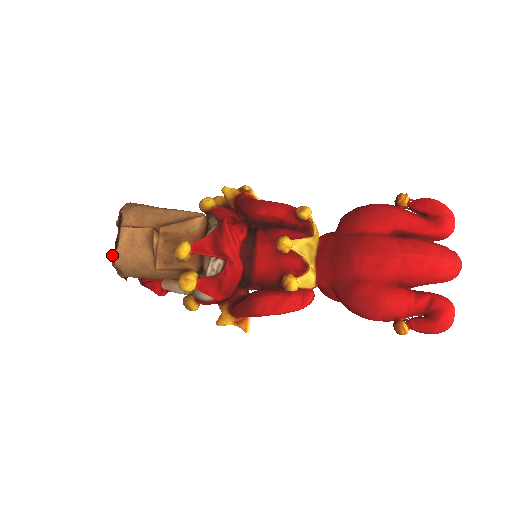
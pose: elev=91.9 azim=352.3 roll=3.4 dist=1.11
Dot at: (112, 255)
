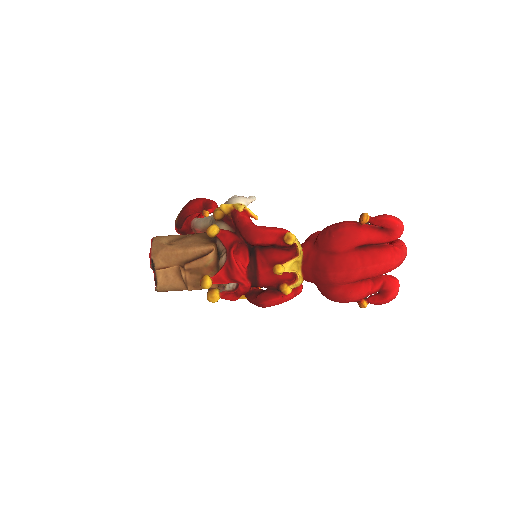
Dot at: (155, 289)
